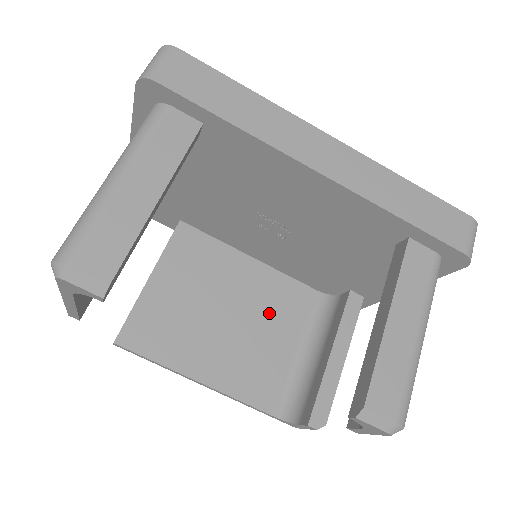
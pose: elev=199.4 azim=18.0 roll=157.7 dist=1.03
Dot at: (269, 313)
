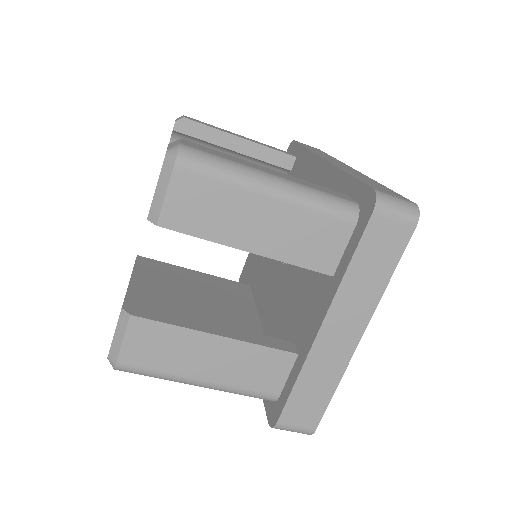
Dot at: occluded
